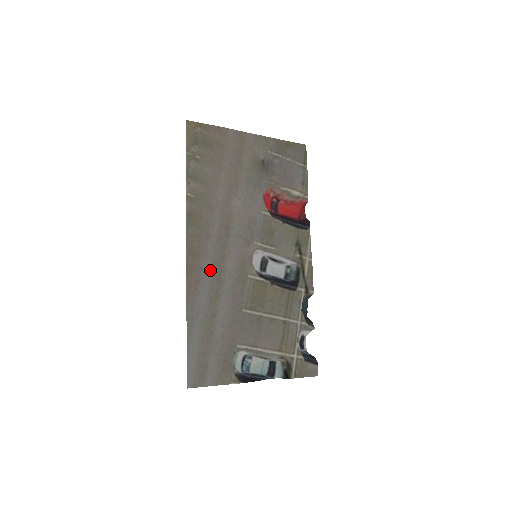
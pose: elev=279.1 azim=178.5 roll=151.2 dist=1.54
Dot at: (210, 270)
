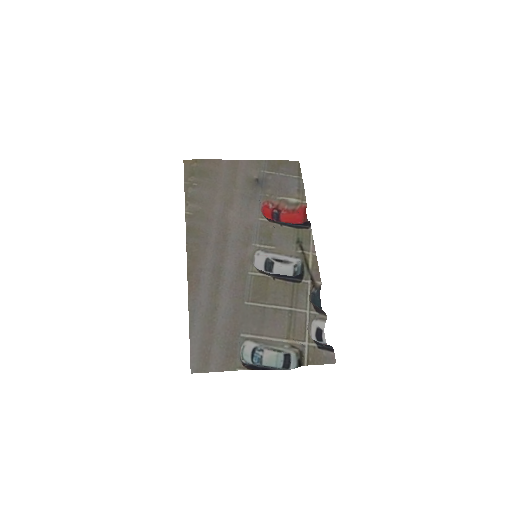
Dot at: (210, 270)
